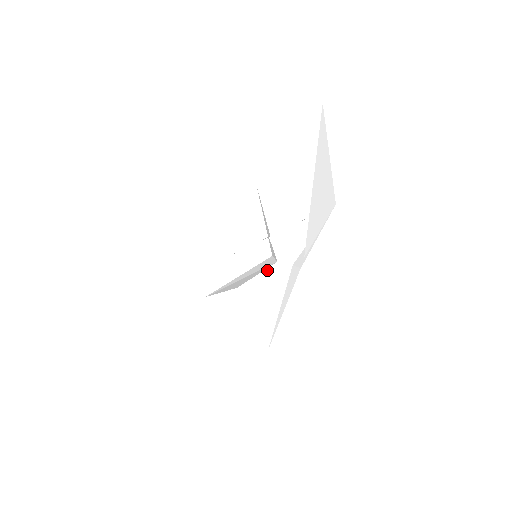
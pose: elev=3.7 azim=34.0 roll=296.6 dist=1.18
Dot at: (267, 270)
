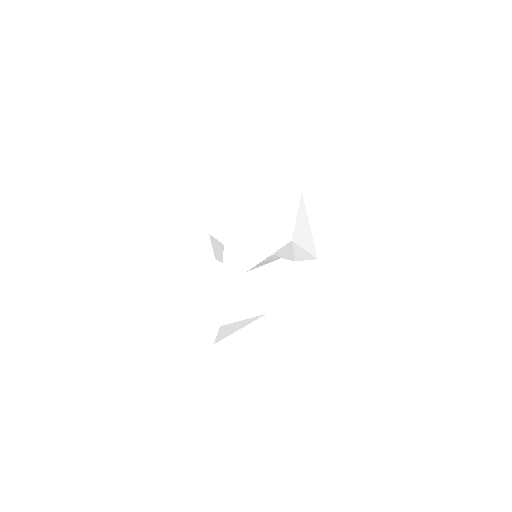
Dot at: (271, 263)
